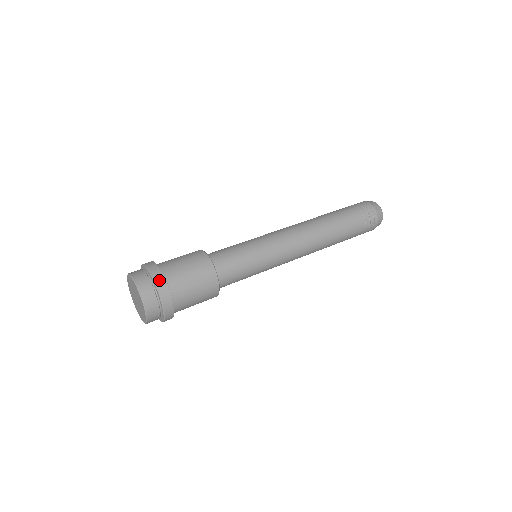
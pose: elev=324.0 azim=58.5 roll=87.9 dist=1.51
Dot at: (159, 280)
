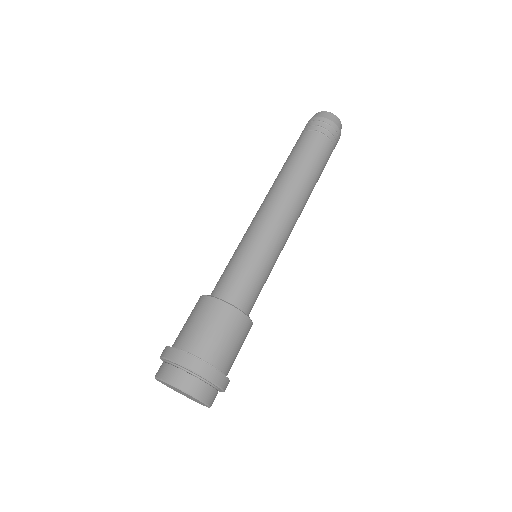
Dot at: (174, 356)
